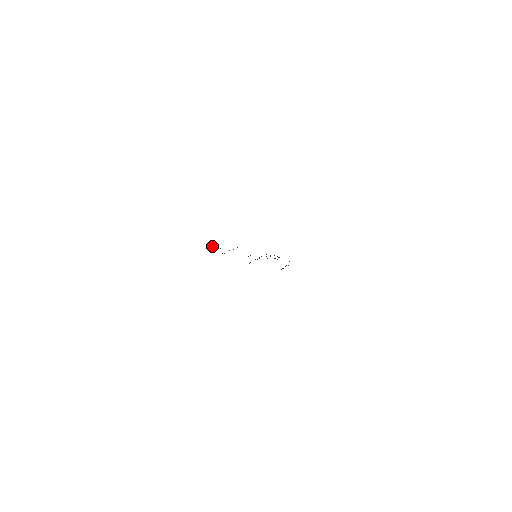
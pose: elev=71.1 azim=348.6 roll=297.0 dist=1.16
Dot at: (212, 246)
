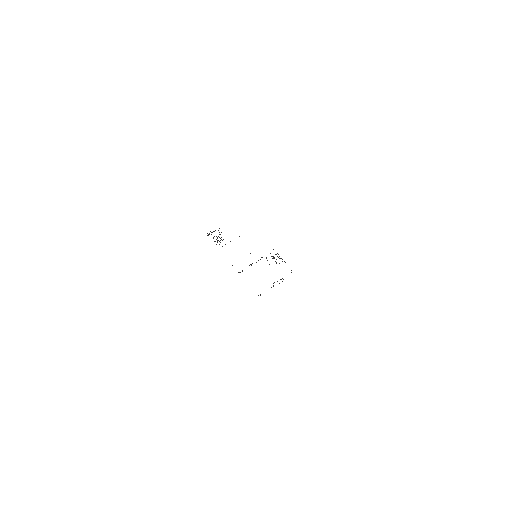
Dot at: (215, 230)
